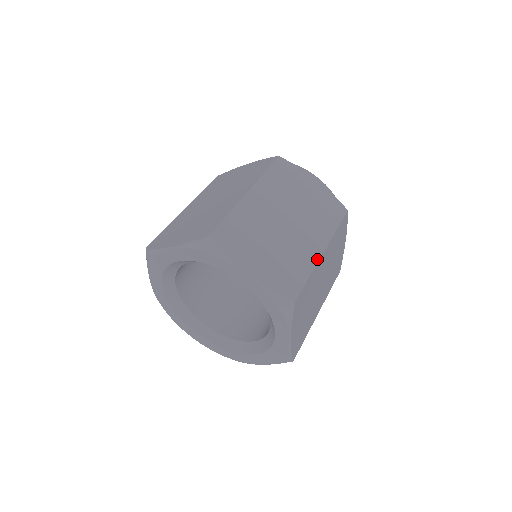
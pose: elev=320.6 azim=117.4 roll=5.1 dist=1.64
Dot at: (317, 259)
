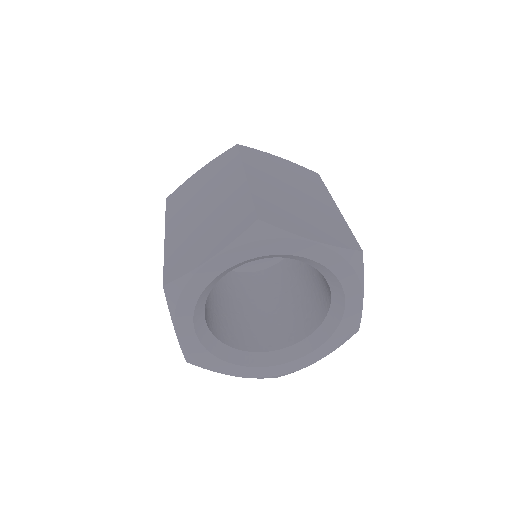
Dot at: (340, 214)
